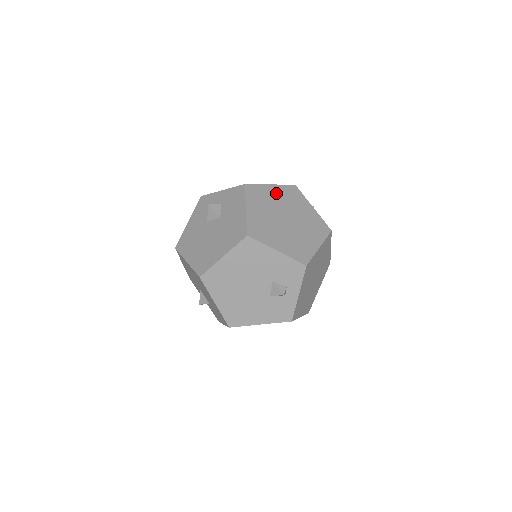
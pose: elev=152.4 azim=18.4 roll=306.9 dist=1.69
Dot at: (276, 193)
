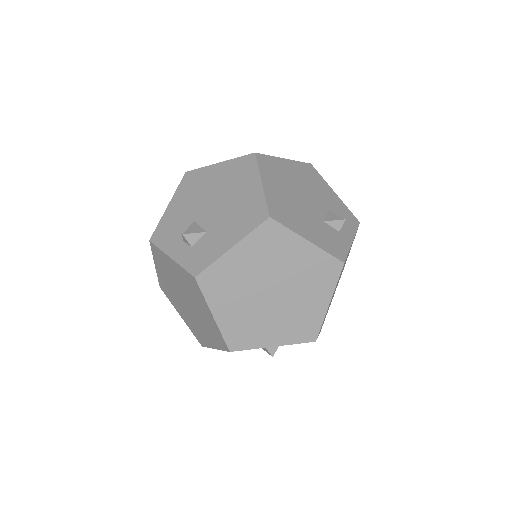
Dot at: occluded
